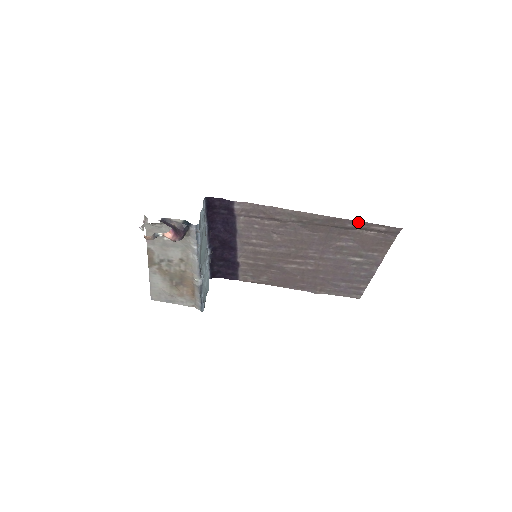
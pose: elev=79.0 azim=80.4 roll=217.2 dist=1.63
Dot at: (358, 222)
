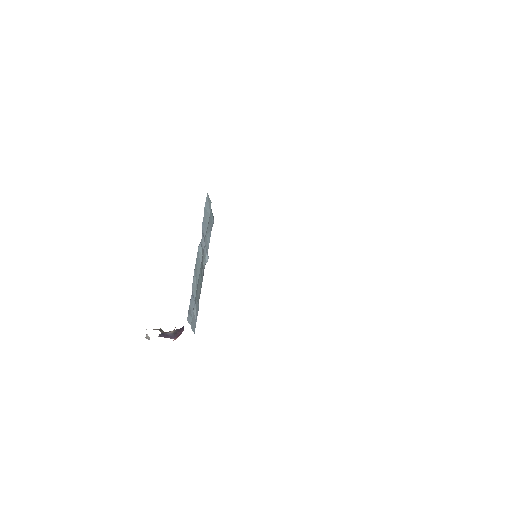
Dot at: occluded
